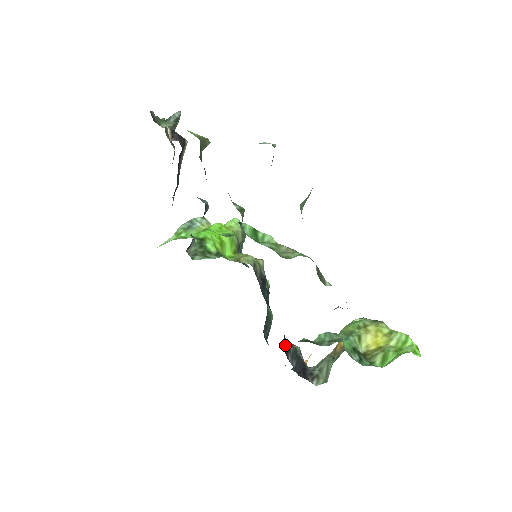
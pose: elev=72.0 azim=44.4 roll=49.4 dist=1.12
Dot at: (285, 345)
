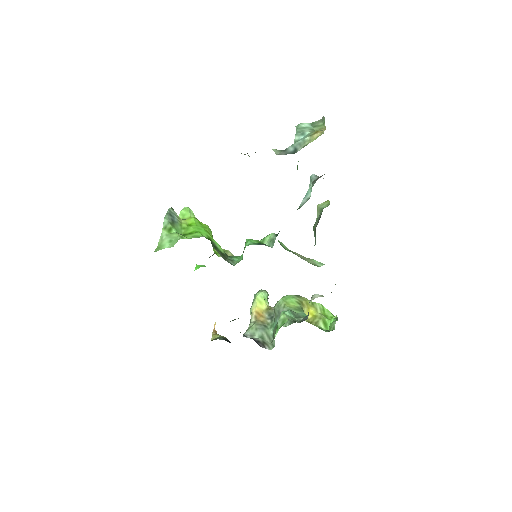
Dot at: occluded
